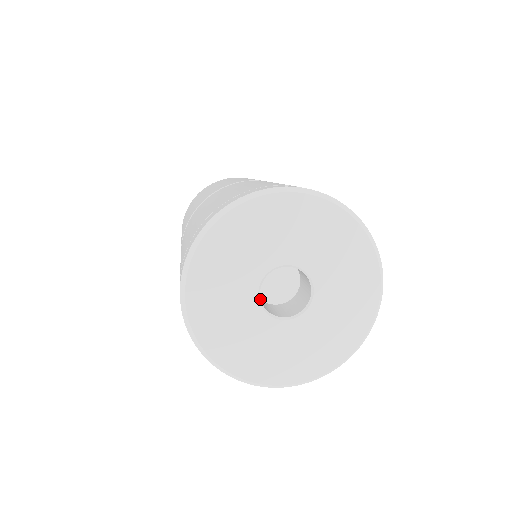
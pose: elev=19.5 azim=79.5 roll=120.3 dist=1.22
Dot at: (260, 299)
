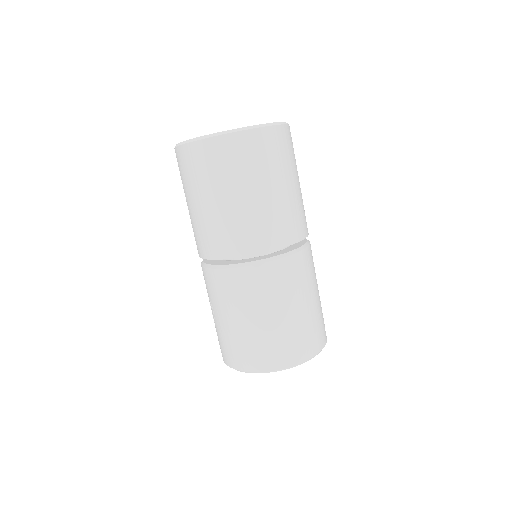
Dot at: occluded
